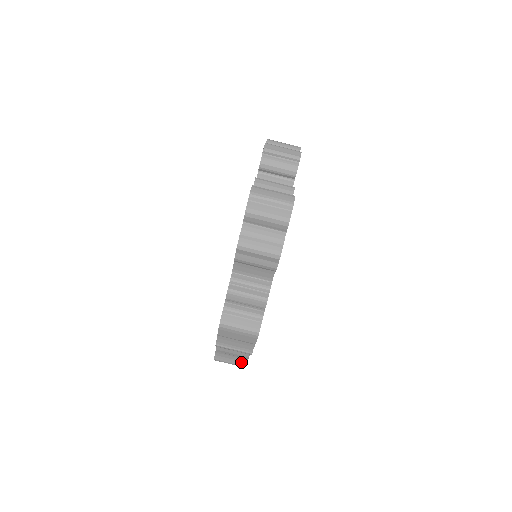
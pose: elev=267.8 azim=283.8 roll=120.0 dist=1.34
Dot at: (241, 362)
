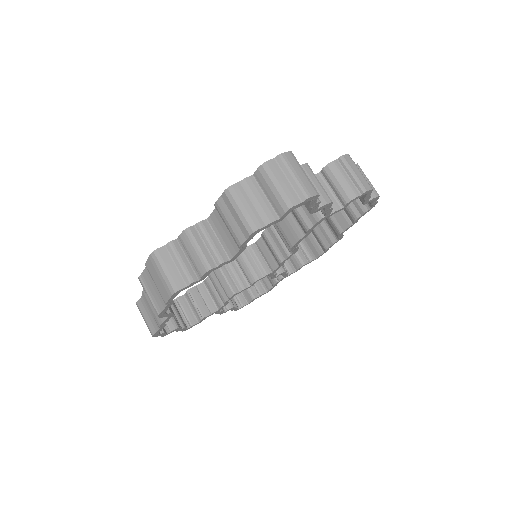
Dot at: (153, 327)
